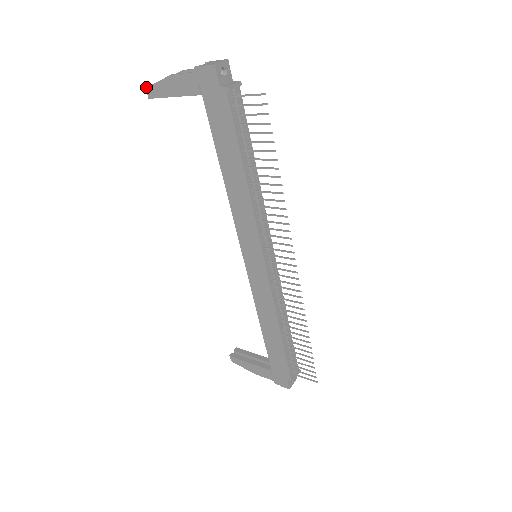
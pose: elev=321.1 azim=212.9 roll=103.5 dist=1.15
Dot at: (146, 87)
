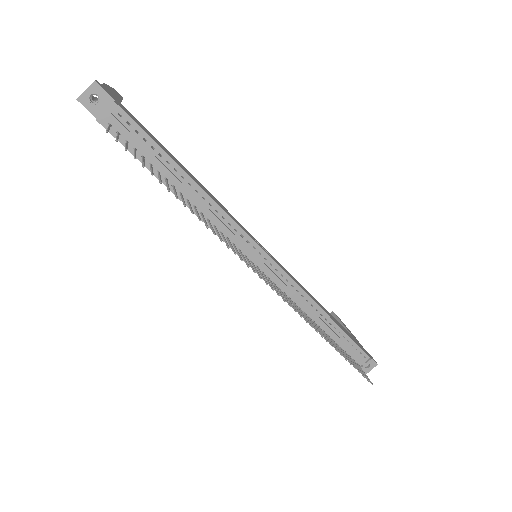
Dot at: occluded
